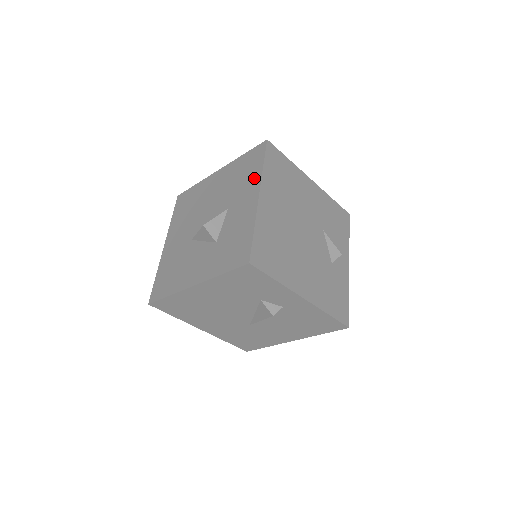
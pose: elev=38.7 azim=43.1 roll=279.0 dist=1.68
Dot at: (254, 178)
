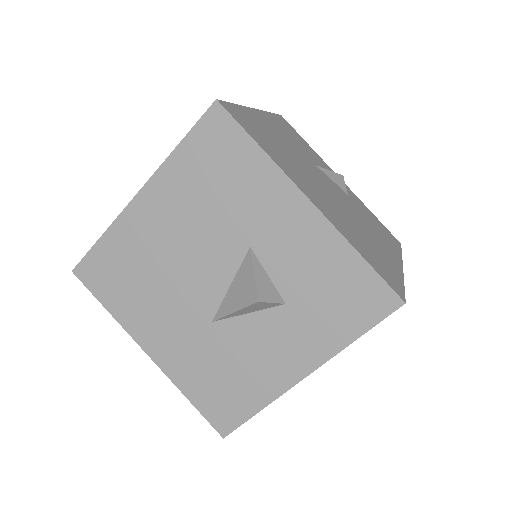
Dot at: (263, 177)
